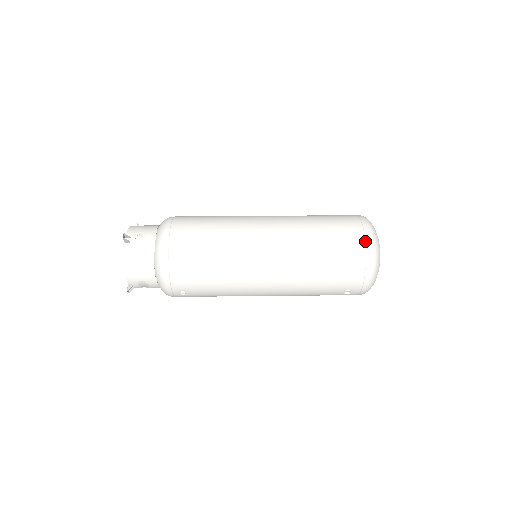
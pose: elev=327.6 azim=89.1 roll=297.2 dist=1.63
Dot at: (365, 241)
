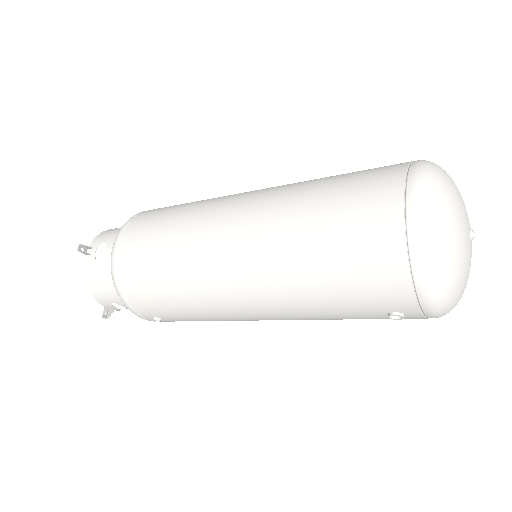
Dot at: (405, 215)
